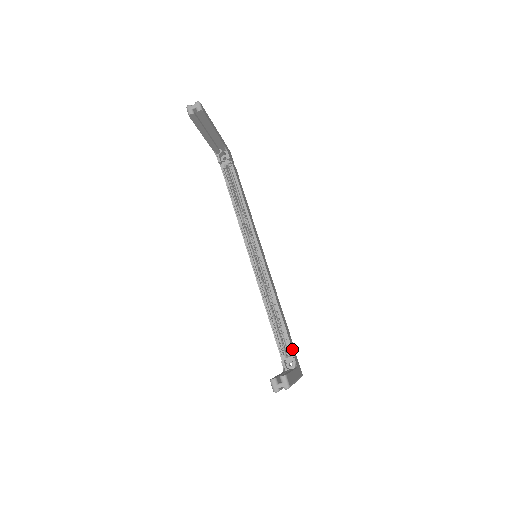
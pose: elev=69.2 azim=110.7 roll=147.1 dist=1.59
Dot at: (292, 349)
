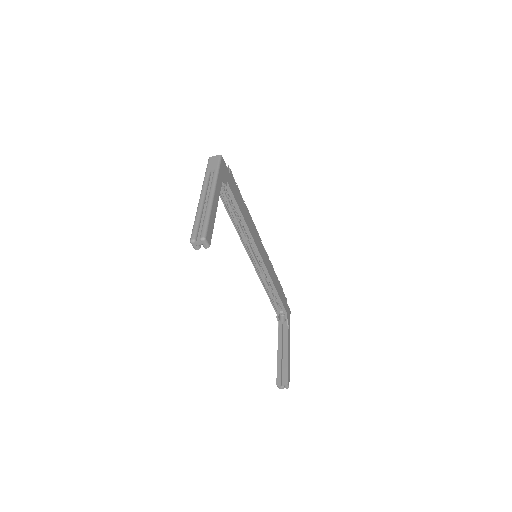
Dot at: (285, 309)
